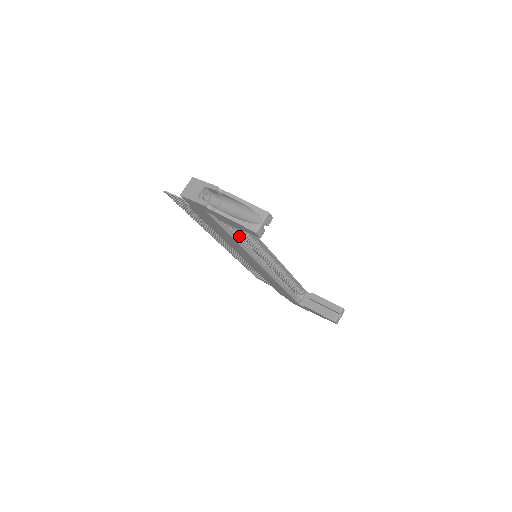
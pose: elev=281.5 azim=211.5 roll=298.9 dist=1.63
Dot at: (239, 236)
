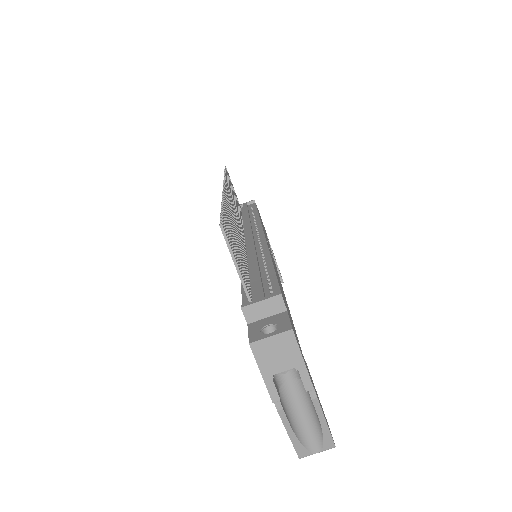
Dot at: occluded
